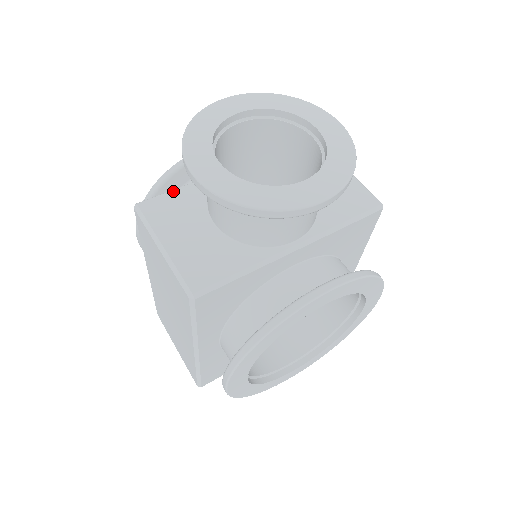
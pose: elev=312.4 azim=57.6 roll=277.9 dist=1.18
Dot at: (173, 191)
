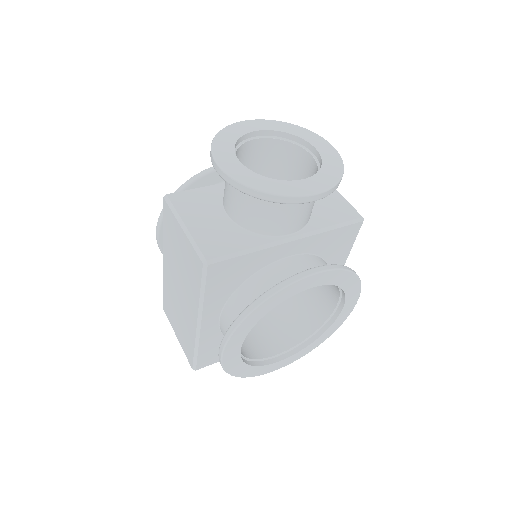
Dot at: (196, 189)
